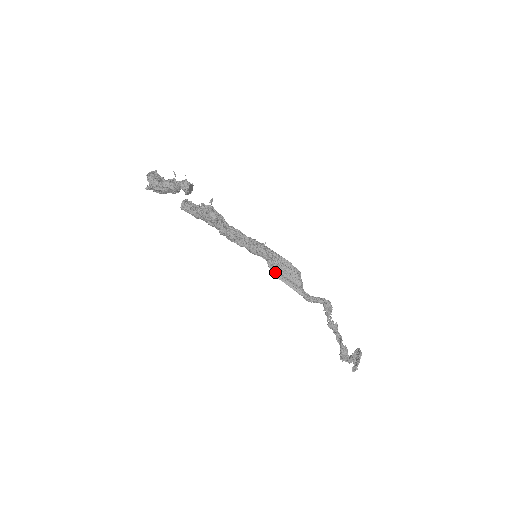
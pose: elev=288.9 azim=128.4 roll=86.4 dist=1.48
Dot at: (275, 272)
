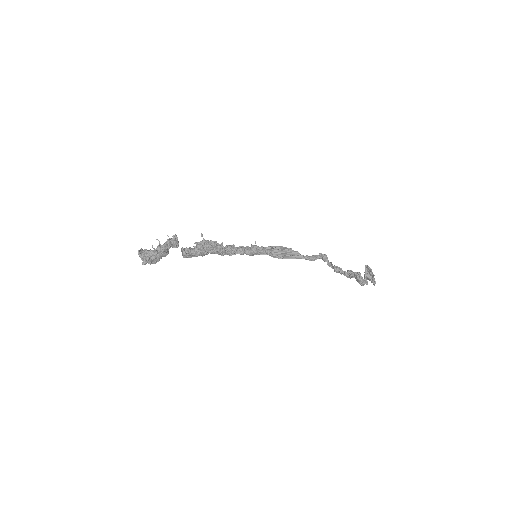
Dot at: (277, 256)
